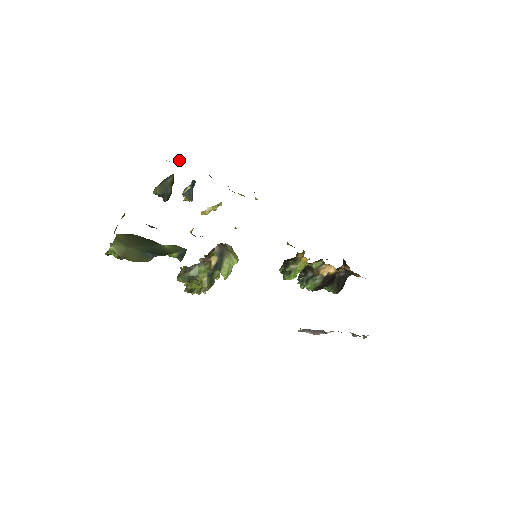
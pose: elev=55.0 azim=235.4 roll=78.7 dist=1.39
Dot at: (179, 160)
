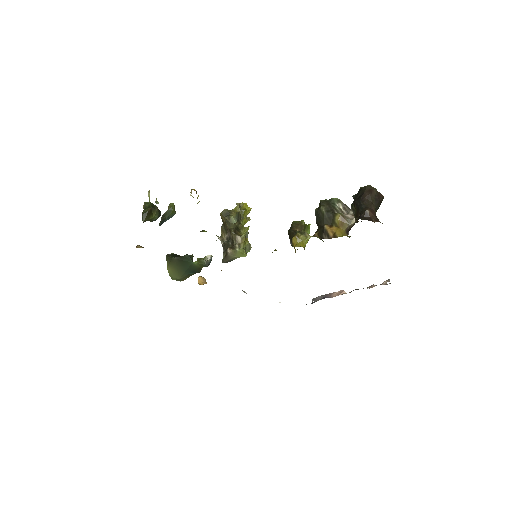
Dot at: occluded
